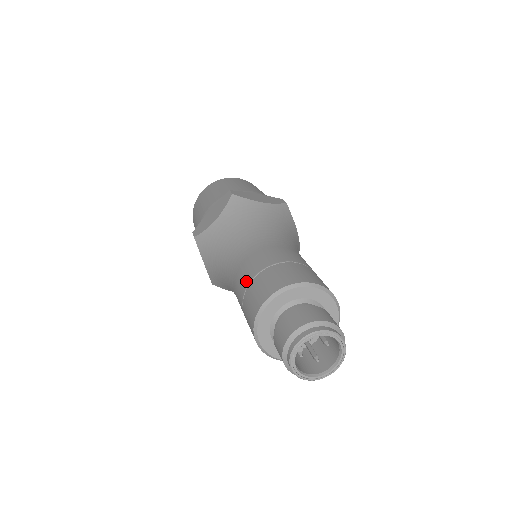
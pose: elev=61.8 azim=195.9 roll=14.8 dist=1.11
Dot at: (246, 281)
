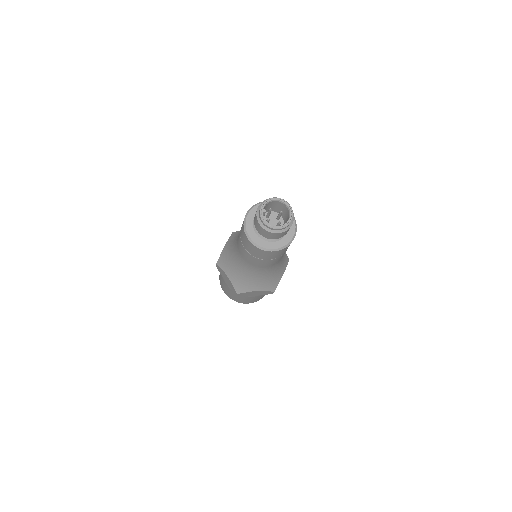
Dot at: (240, 231)
